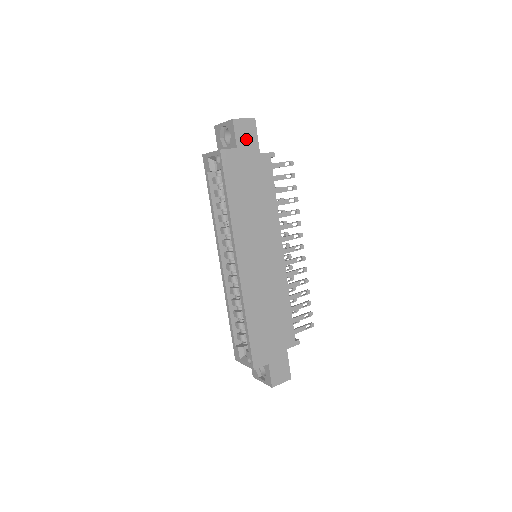
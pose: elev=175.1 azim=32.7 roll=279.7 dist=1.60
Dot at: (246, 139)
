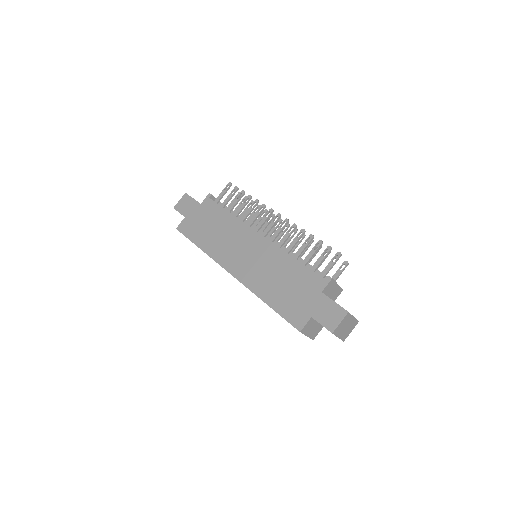
Dot at: (187, 207)
